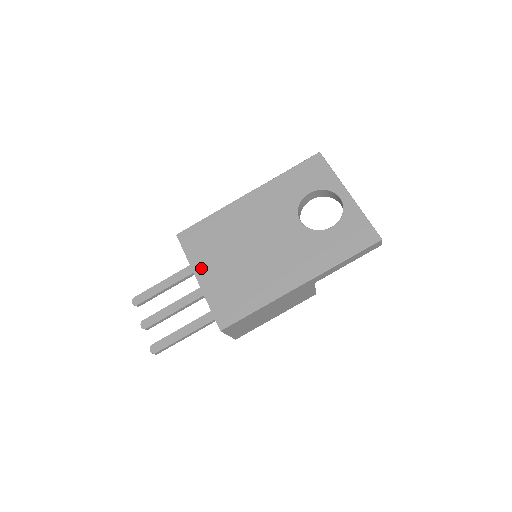
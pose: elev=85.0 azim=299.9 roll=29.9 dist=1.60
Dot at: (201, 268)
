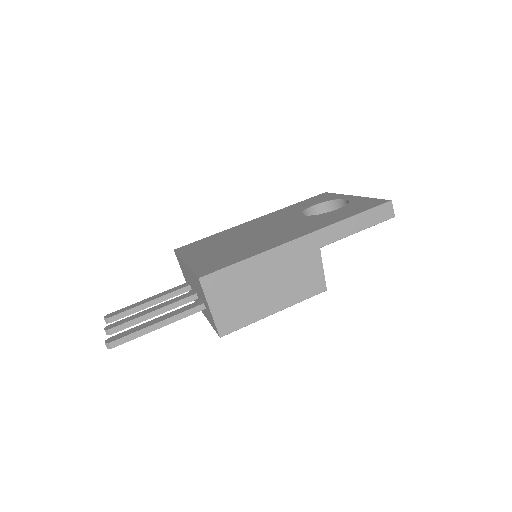
Dot at: (192, 256)
